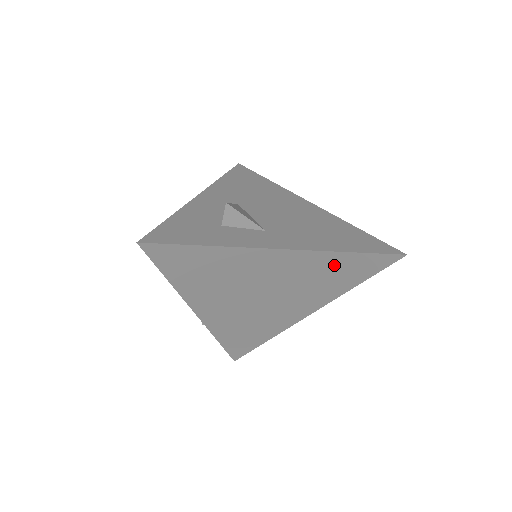
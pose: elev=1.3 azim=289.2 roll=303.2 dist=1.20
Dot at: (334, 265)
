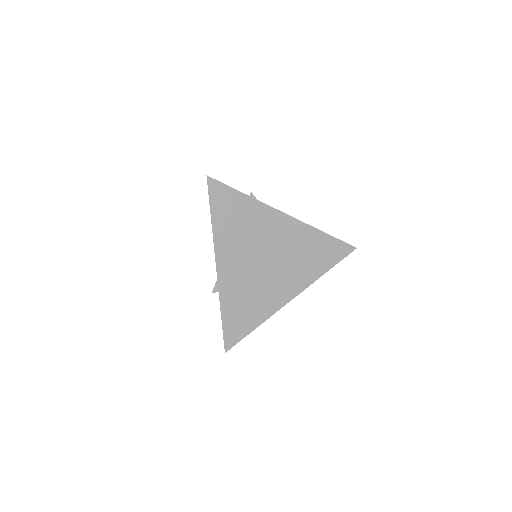
Dot at: (314, 242)
